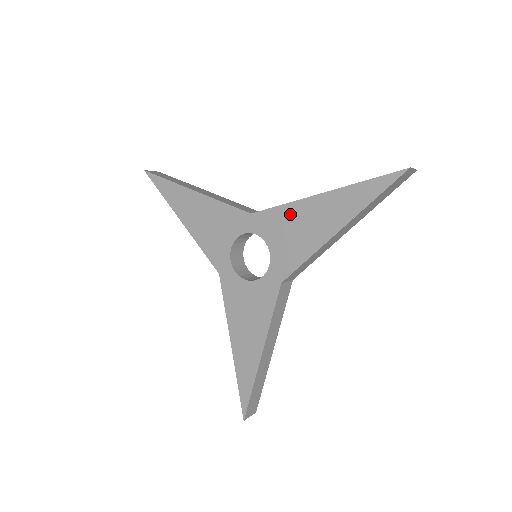
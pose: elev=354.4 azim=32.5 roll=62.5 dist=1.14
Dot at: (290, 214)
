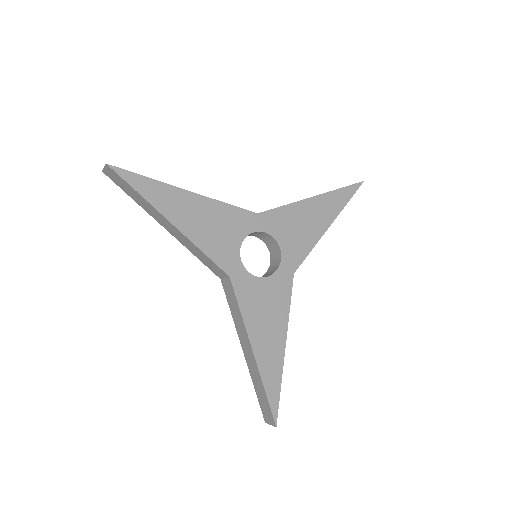
Dot at: (293, 213)
